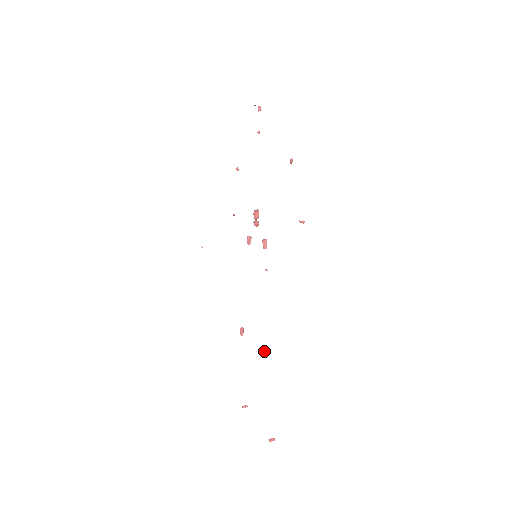
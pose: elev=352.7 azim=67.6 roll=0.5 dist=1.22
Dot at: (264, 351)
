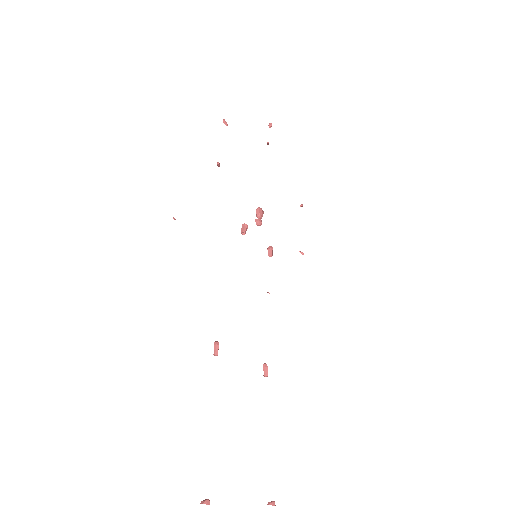
Dot at: (214, 349)
